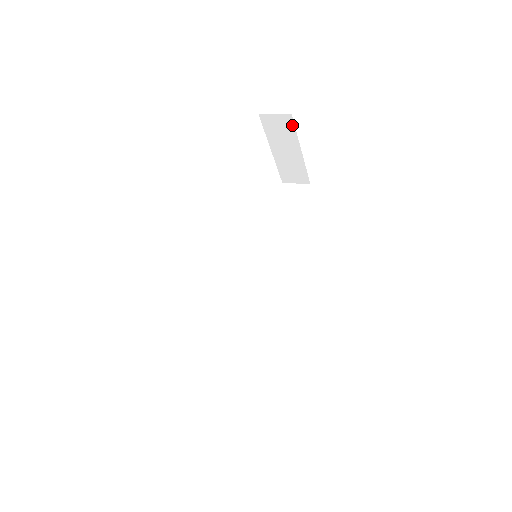
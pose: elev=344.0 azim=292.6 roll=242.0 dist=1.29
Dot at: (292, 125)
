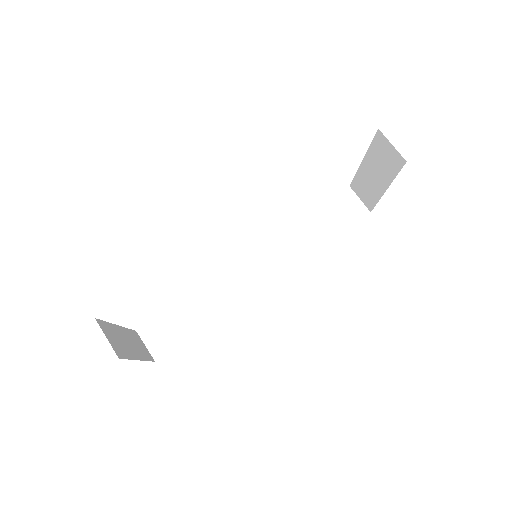
Dot at: (399, 167)
